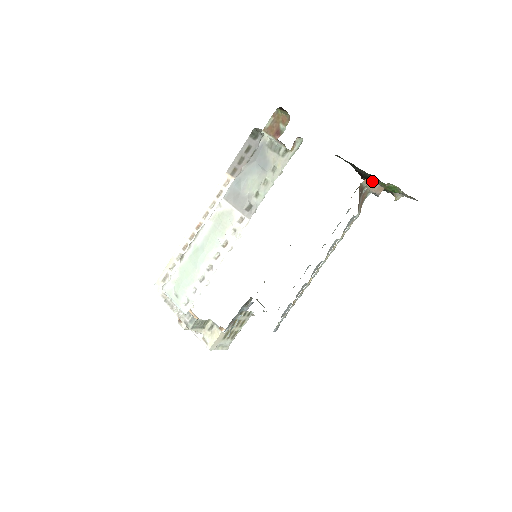
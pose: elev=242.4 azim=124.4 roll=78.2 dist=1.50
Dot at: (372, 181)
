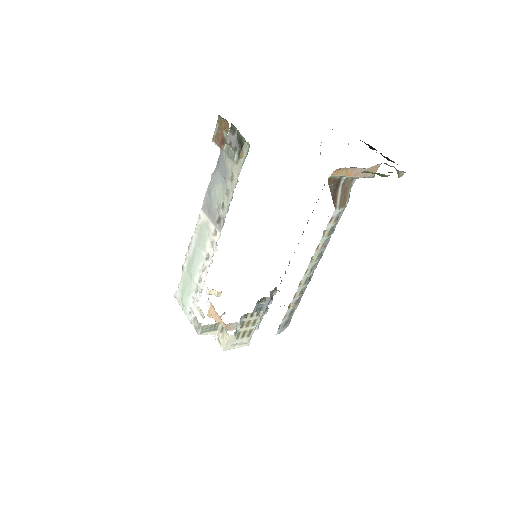
Dot at: (349, 169)
